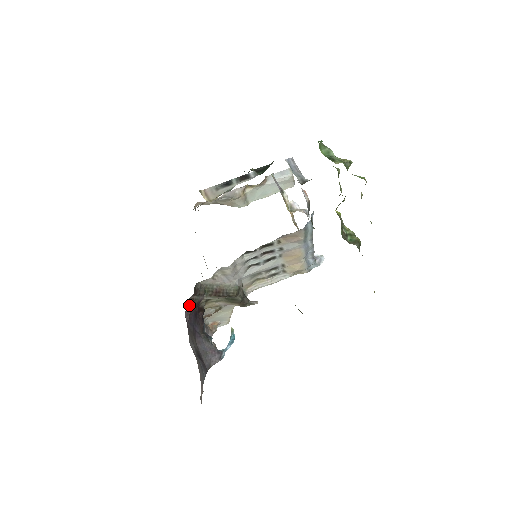
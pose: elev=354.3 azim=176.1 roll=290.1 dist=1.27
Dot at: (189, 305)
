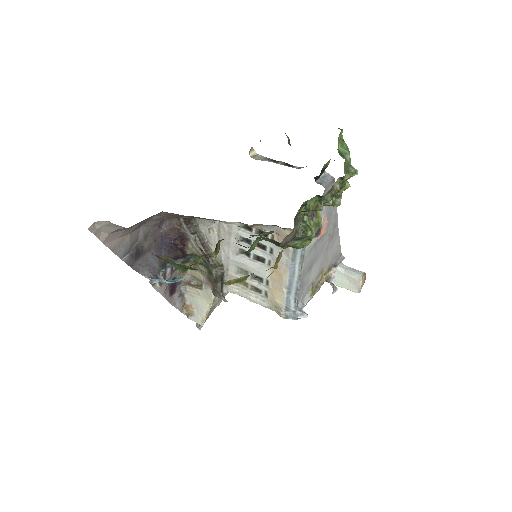
Dot at: (175, 223)
